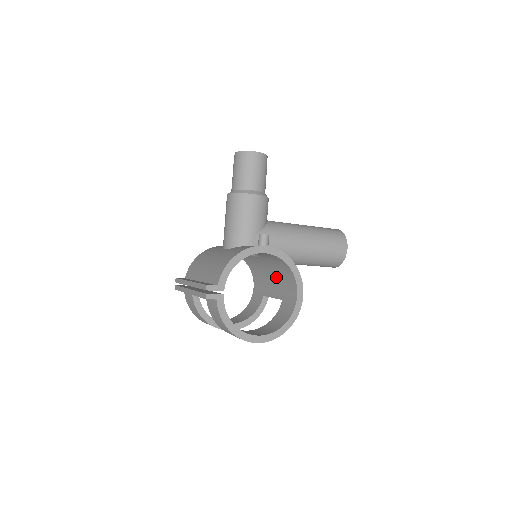
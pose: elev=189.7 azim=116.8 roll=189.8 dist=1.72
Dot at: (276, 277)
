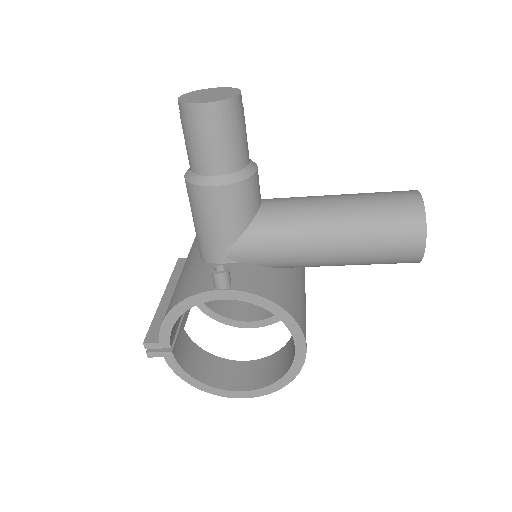
Dot at: occluded
